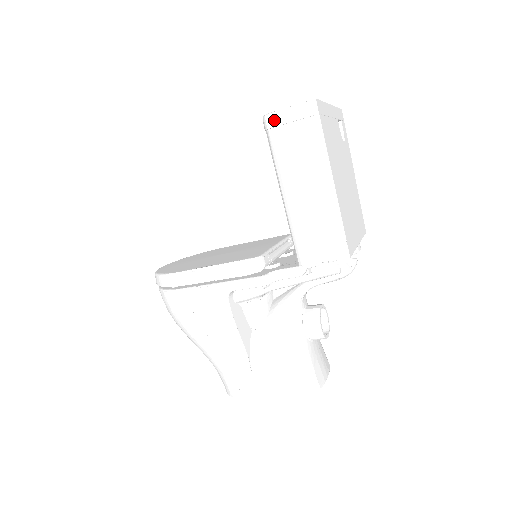
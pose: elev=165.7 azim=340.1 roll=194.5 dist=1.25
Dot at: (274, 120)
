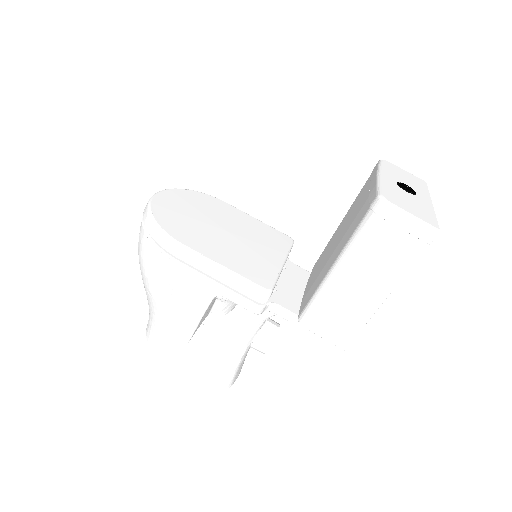
Dot at: (389, 213)
